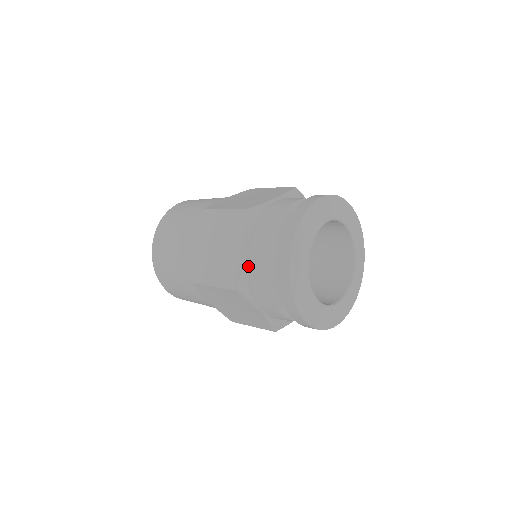
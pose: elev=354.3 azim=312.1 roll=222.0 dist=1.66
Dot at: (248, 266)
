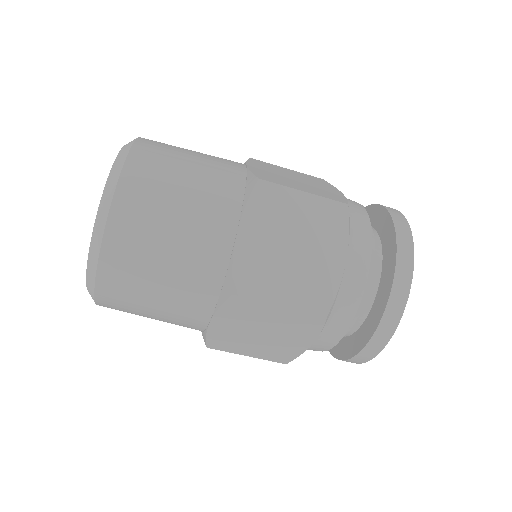
Dot at: (339, 283)
